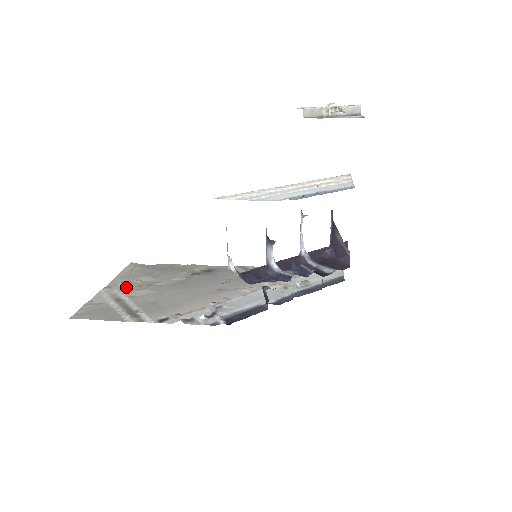
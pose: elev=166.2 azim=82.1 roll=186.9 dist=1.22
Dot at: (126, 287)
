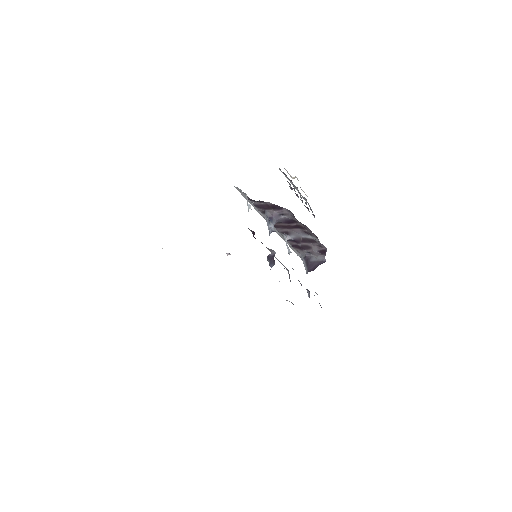
Dot at: occluded
